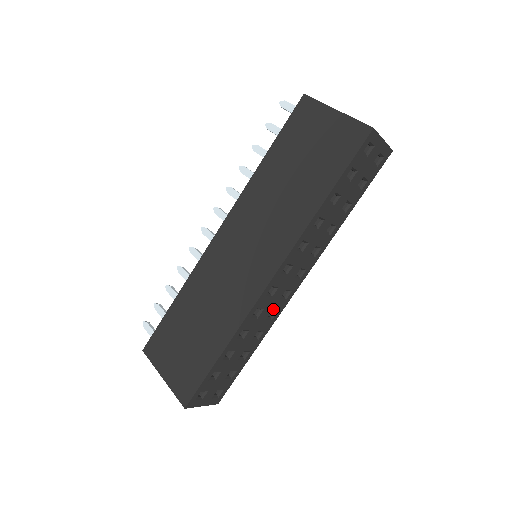
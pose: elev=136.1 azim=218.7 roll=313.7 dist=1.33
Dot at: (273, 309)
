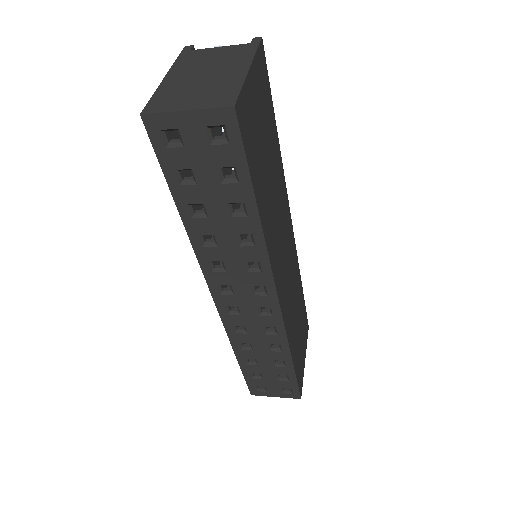
Dot at: (263, 325)
